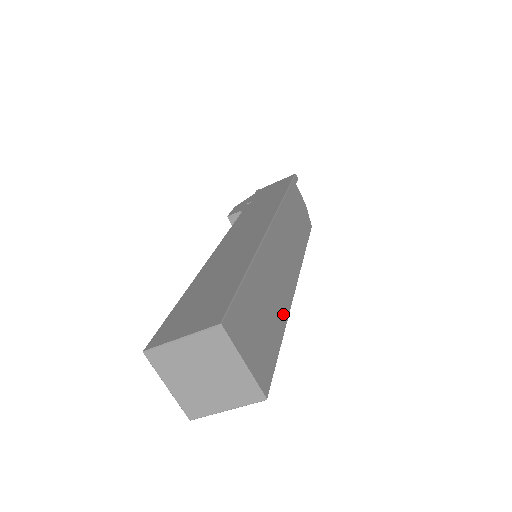
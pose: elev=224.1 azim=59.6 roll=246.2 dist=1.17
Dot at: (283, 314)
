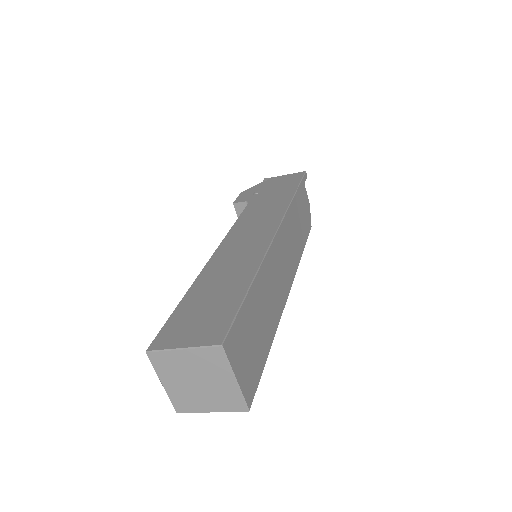
Dot at: (274, 325)
